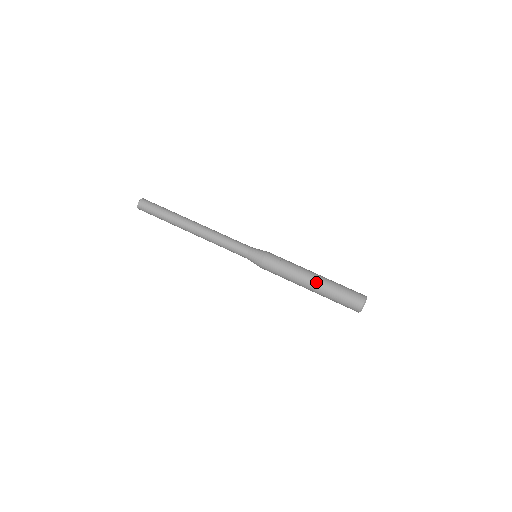
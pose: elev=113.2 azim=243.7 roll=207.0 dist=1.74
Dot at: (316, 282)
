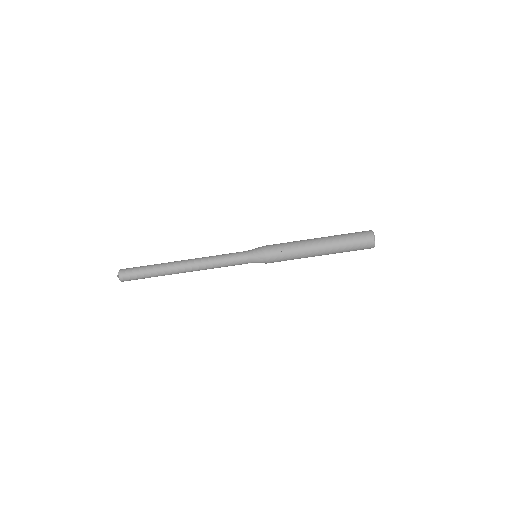
Dot at: (324, 253)
